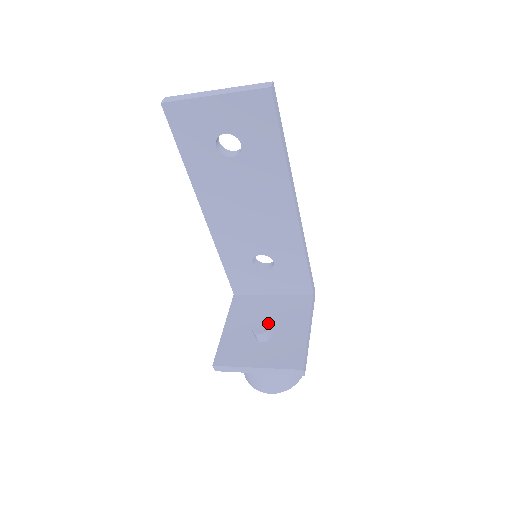
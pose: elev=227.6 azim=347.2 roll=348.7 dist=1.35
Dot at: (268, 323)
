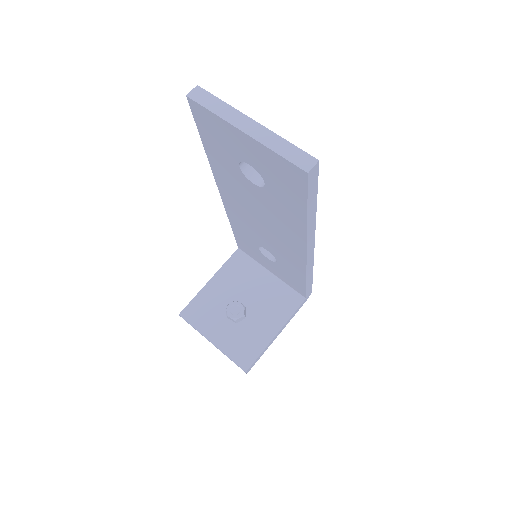
Dot at: (243, 309)
